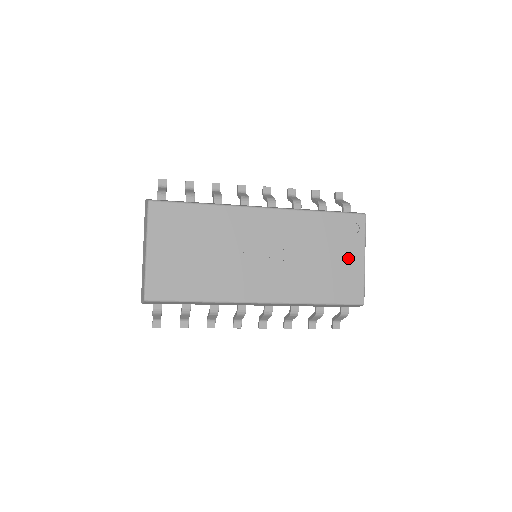
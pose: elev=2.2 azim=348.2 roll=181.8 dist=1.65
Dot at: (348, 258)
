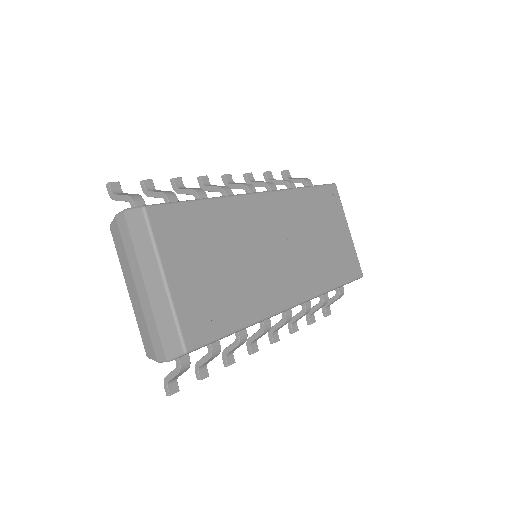
Dot at: (339, 232)
